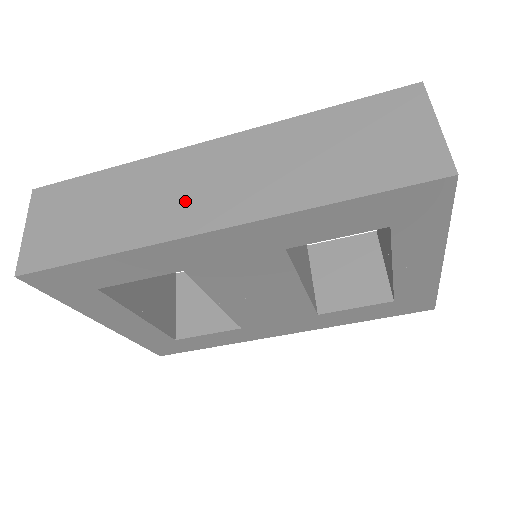
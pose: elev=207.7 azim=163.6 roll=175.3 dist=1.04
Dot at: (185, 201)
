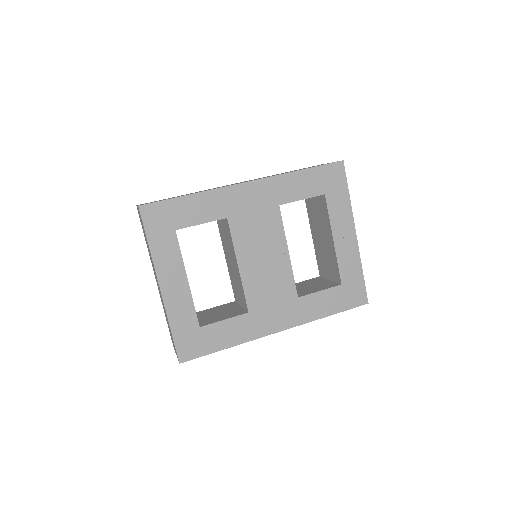
Dot at: occluded
